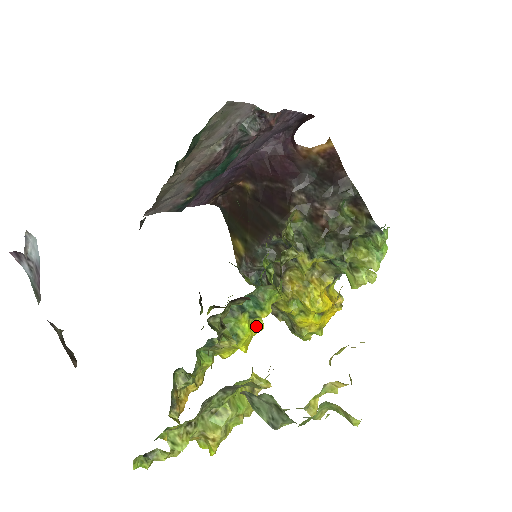
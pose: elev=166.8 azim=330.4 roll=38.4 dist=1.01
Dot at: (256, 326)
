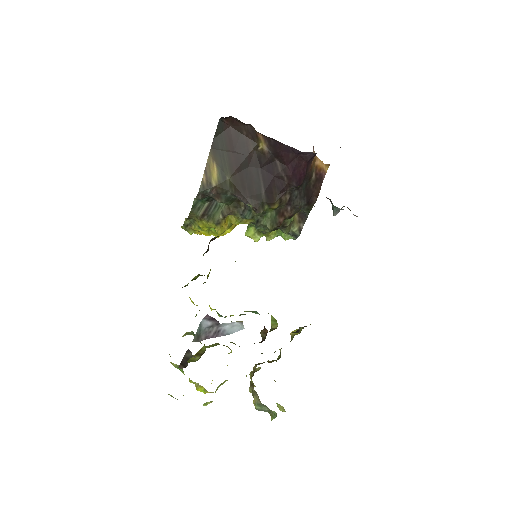
Dot at: occluded
